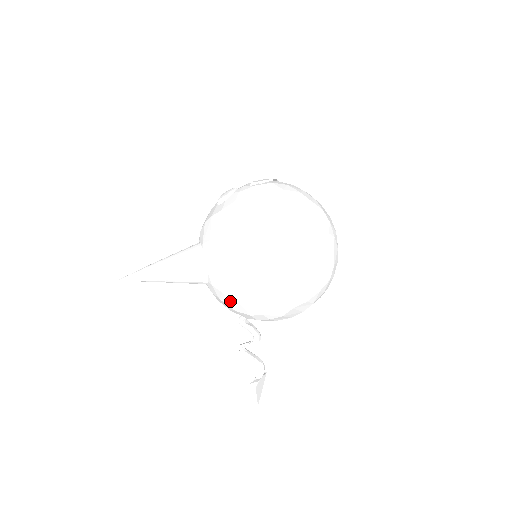
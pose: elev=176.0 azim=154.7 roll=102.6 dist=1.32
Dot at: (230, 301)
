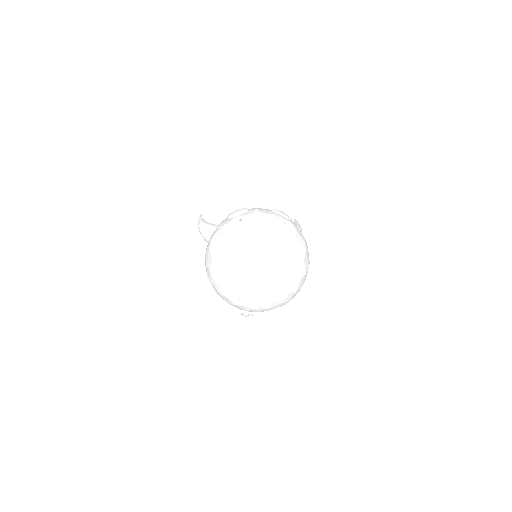
Dot at: occluded
